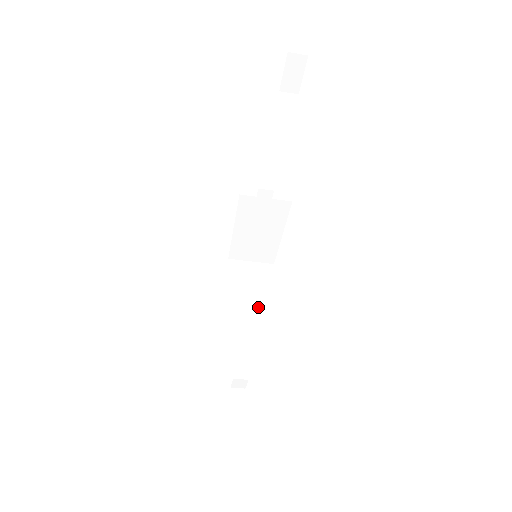
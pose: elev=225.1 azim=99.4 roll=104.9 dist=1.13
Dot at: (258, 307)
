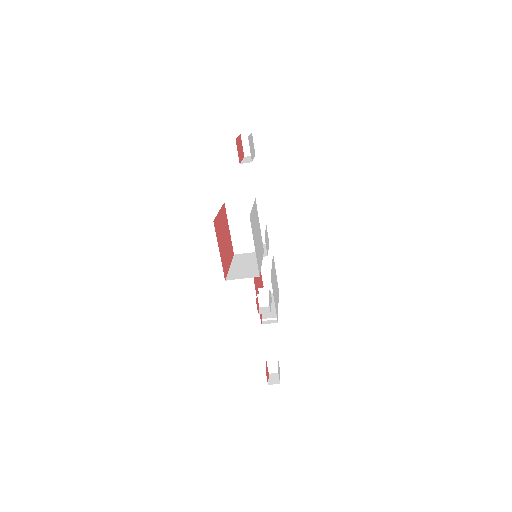
Dot at: (250, 266)
